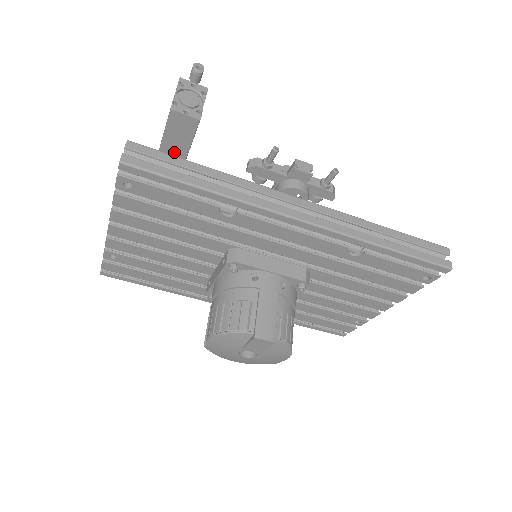
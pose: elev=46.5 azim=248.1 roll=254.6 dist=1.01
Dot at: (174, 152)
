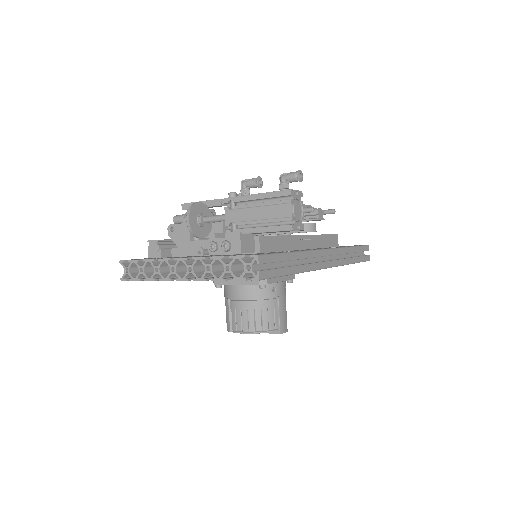
Dot at: occluded
